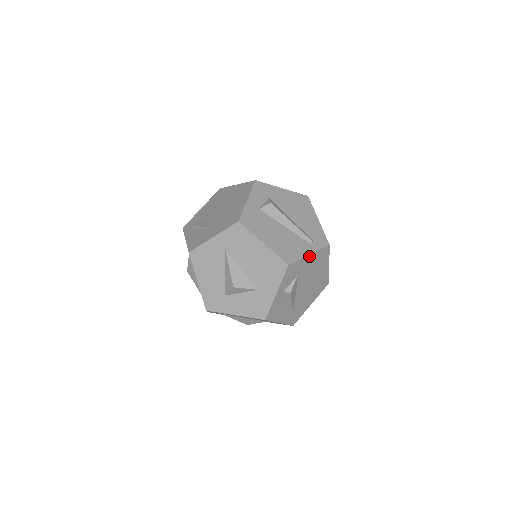
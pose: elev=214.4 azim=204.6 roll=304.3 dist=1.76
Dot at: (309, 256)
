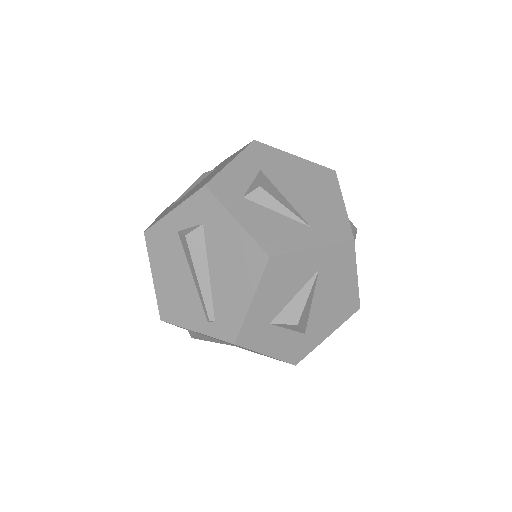
Dot at: (197, 331)
